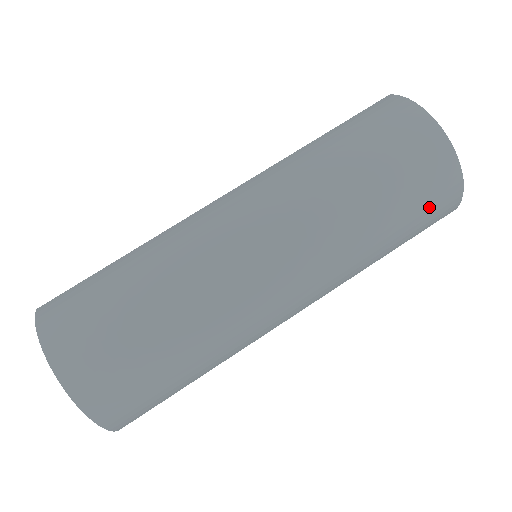
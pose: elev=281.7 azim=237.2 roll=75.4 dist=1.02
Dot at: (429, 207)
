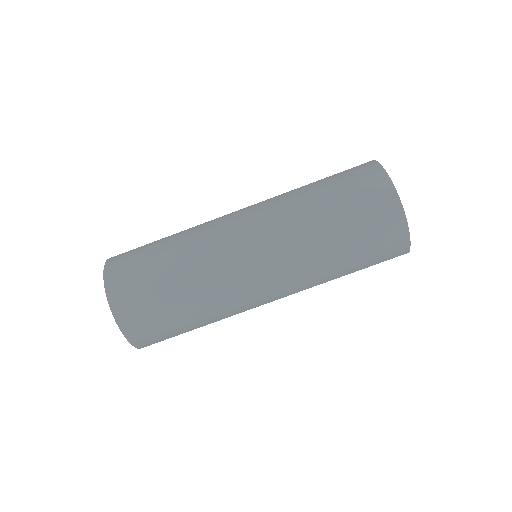
Dot at: (379, 246)
